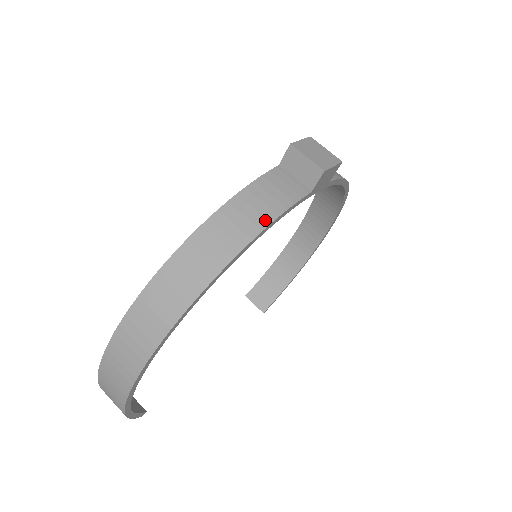
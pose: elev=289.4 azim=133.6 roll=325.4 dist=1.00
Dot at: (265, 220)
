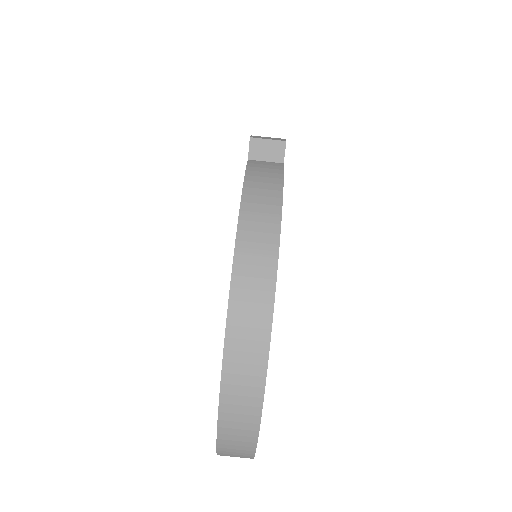
Dot at: (278, 185)
